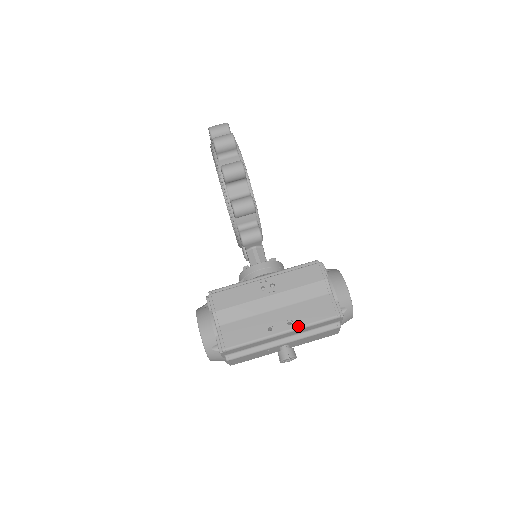
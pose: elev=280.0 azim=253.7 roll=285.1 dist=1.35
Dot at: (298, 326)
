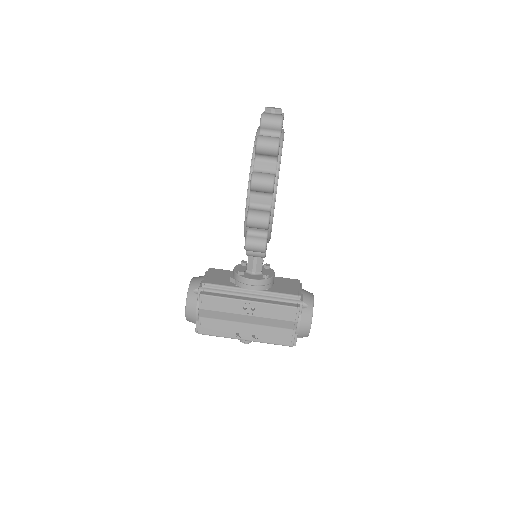
Dot at: (259, 341)
